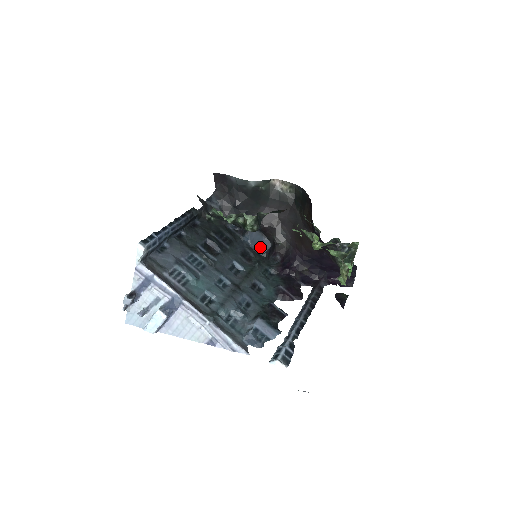
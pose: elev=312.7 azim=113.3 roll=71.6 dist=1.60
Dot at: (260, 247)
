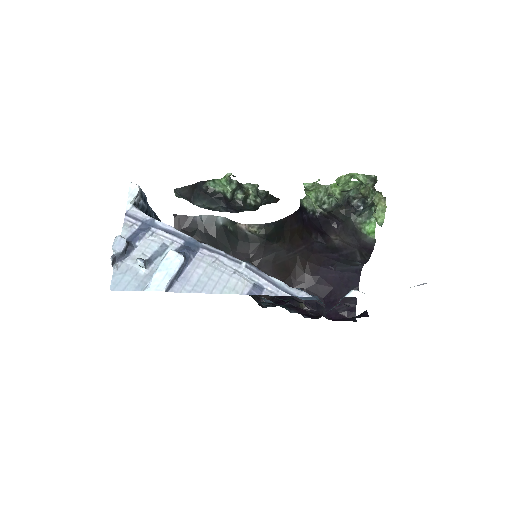
Dot at: occluded
